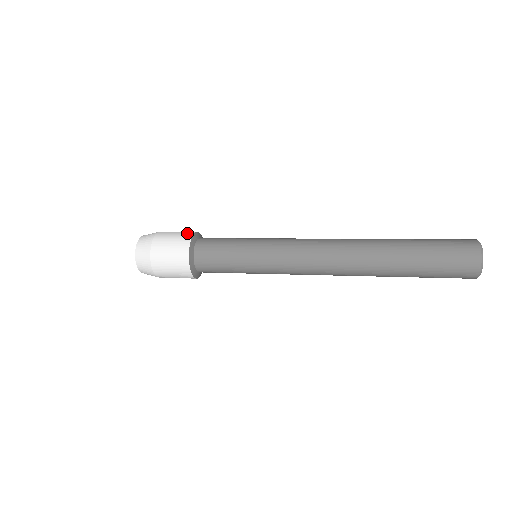
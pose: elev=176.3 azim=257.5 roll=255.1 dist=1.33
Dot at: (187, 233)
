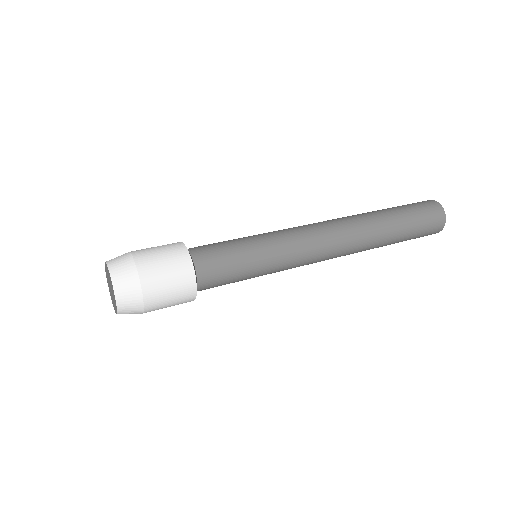
Dot at: (184, 268)
